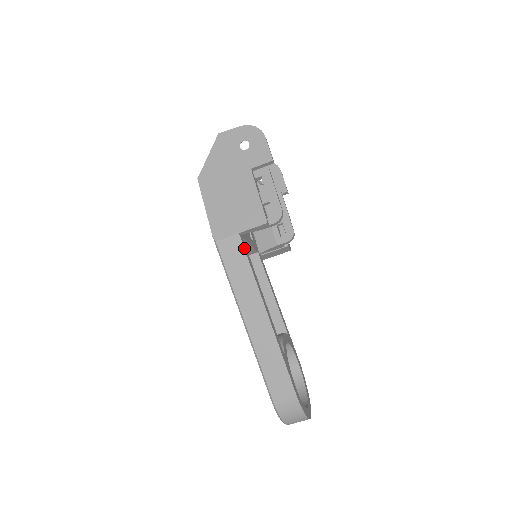
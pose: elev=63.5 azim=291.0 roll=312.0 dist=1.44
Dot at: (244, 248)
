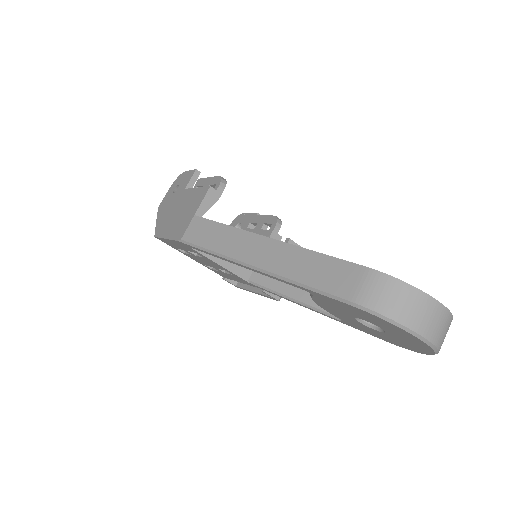
Dot at: (206, 219)
